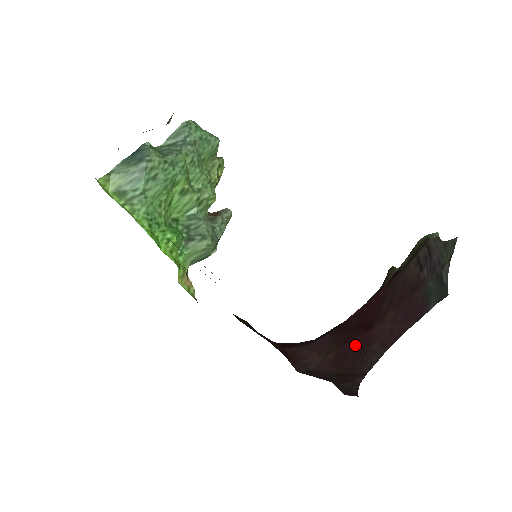
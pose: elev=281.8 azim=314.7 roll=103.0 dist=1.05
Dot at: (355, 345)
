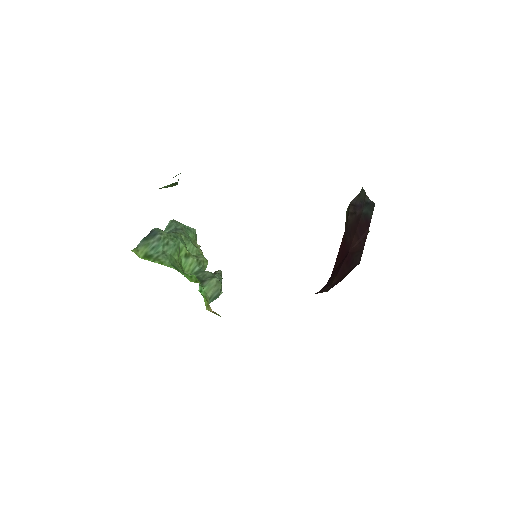
Dot at: (345, 265)
